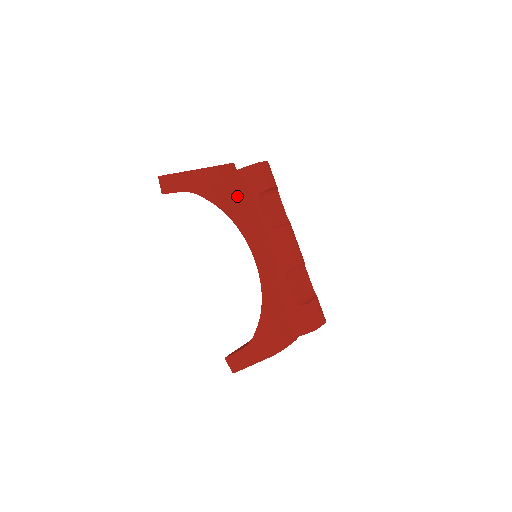
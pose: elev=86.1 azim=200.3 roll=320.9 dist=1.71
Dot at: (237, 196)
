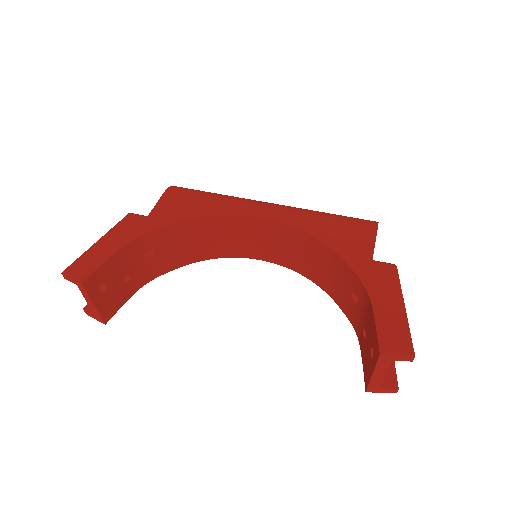
Dot at: (189, 198)
